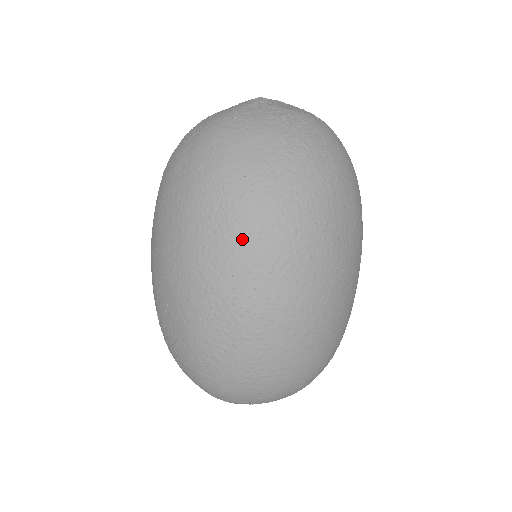
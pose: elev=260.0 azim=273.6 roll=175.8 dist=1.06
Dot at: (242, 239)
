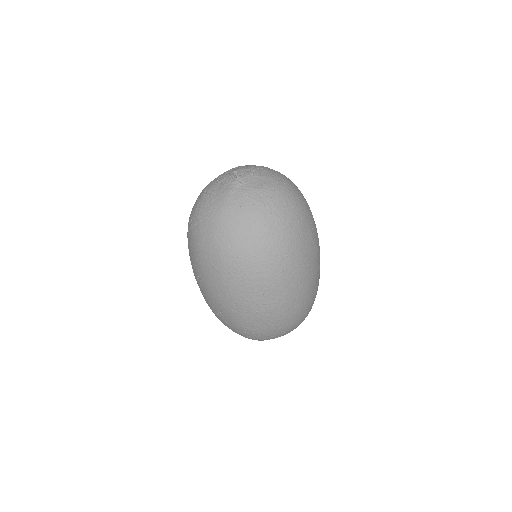
Dot at: (255, 281)
